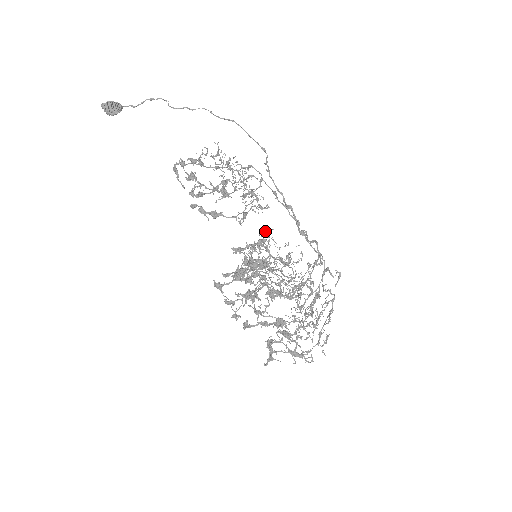
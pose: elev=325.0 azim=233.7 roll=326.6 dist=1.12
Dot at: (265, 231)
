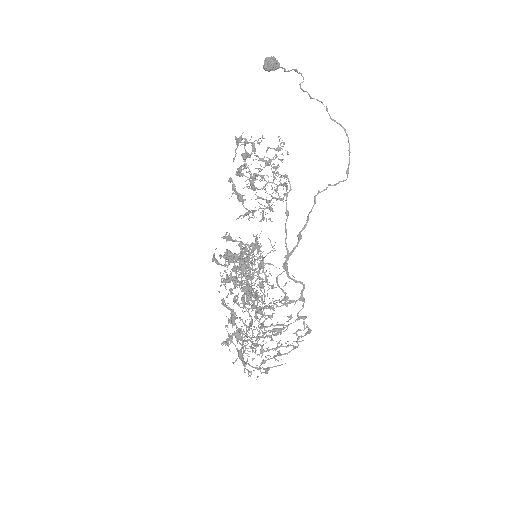
Dot at: (256, 239)
